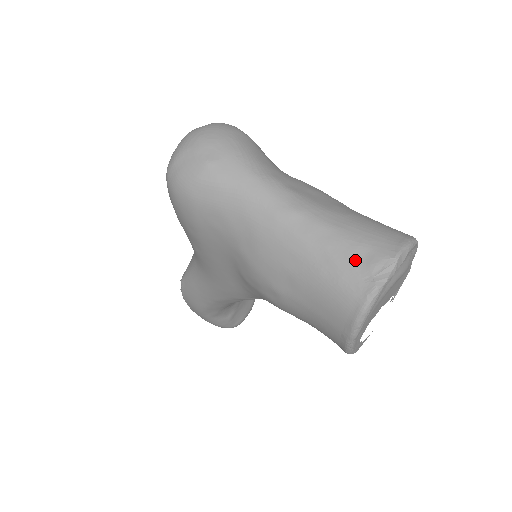
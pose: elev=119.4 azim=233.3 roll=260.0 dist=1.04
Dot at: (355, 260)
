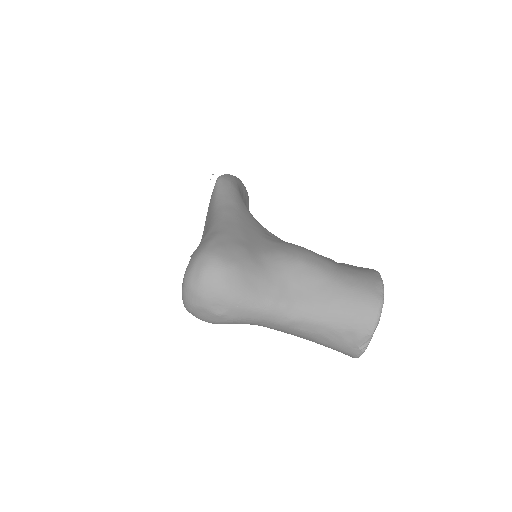
Dot at: (345, 340)
